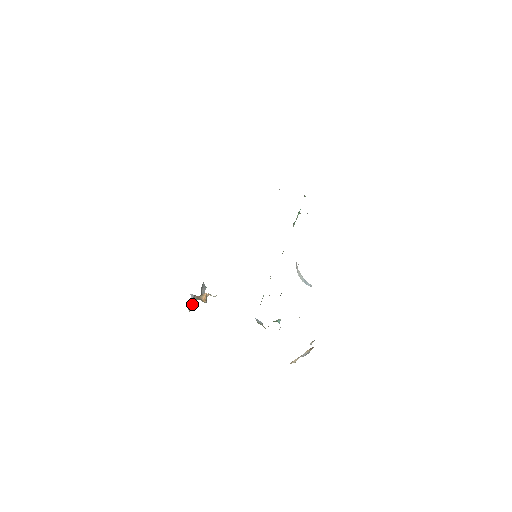
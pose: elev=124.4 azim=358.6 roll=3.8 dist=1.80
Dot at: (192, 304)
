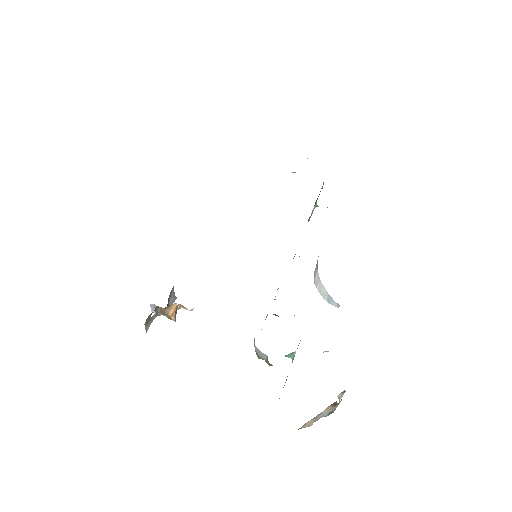
Dot at: (152, 320)
